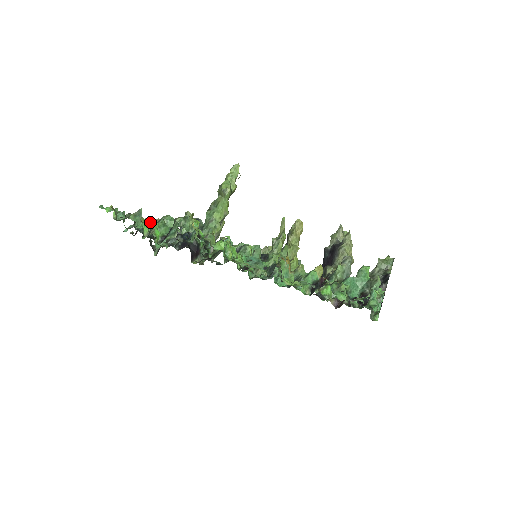
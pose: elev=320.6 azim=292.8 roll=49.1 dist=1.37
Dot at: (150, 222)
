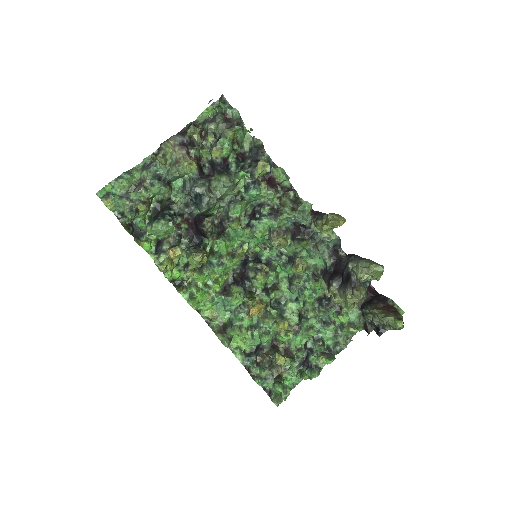
Dot at: (155, 189)
